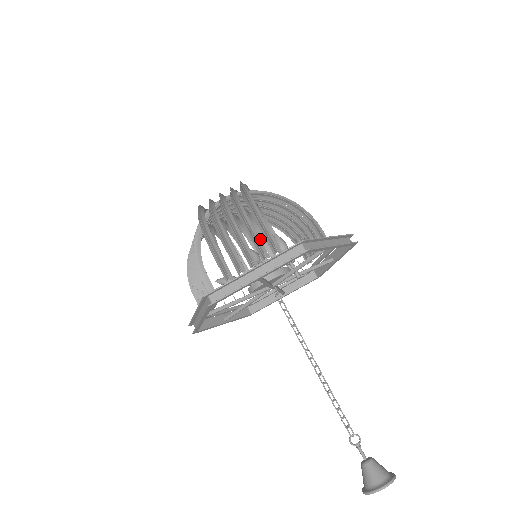
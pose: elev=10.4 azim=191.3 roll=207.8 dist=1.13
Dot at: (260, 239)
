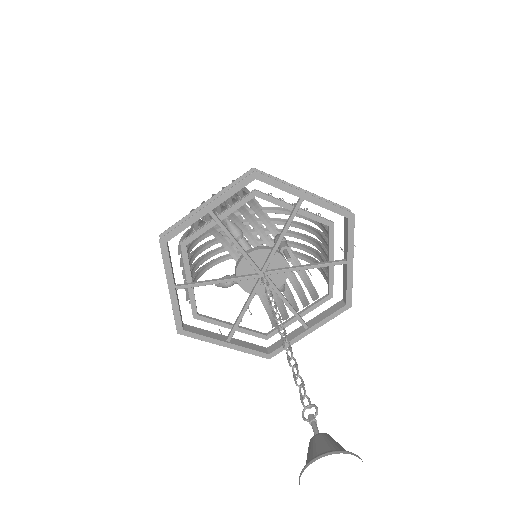
Dot at: occluded
